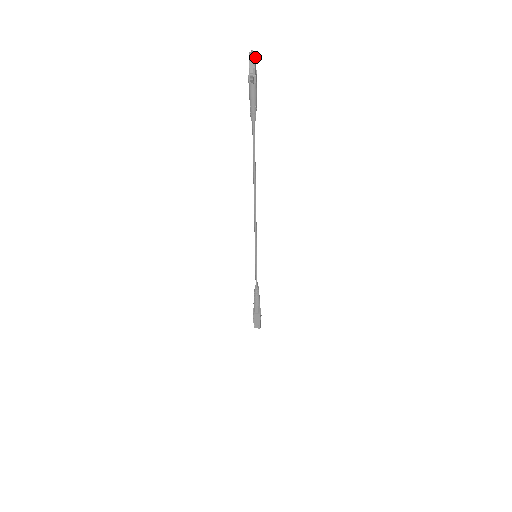
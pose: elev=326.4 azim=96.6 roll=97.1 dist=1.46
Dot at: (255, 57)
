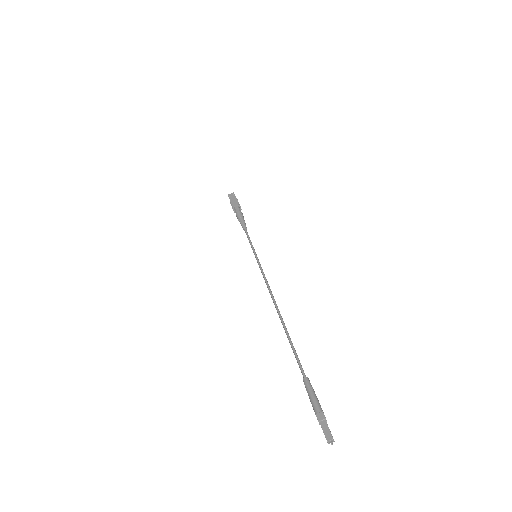
Dot at: (332, 437)
